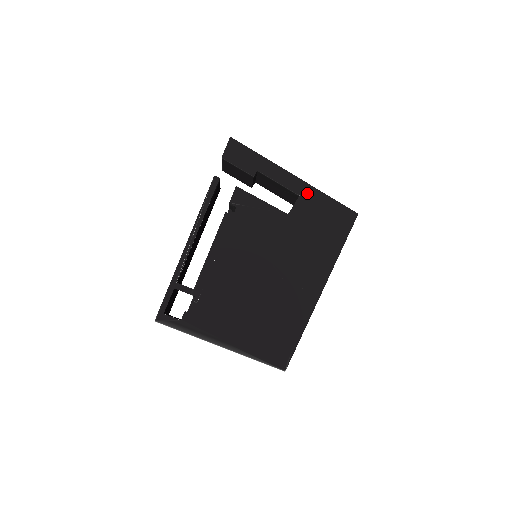
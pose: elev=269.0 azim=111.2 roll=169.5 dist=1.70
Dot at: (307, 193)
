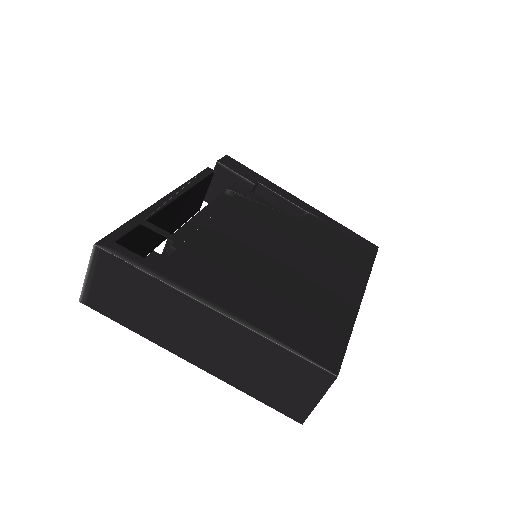
Dot at: (317, 214)
